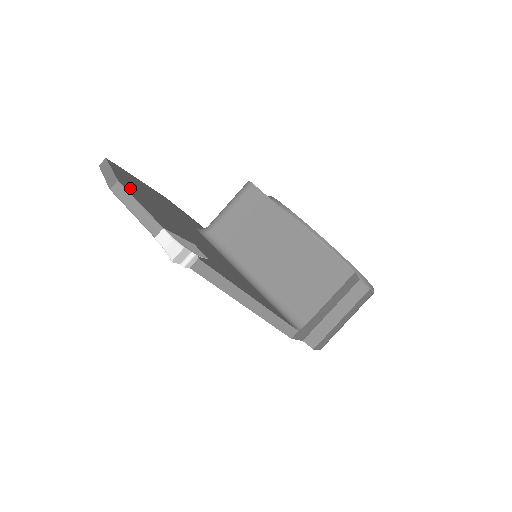
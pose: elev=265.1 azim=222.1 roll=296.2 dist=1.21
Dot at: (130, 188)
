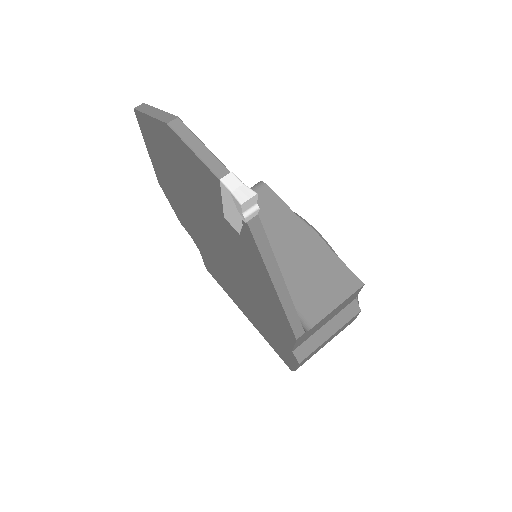
Dot at: occluded
